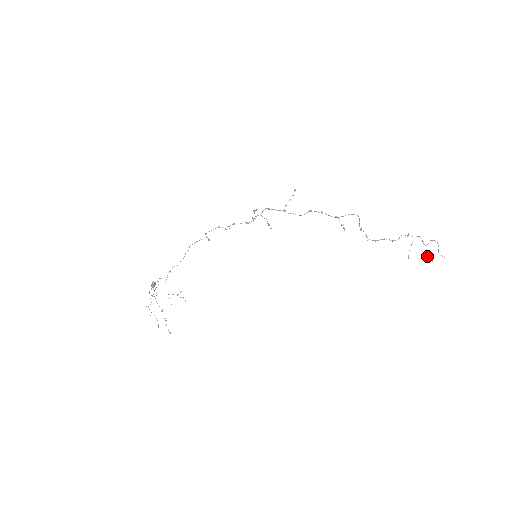
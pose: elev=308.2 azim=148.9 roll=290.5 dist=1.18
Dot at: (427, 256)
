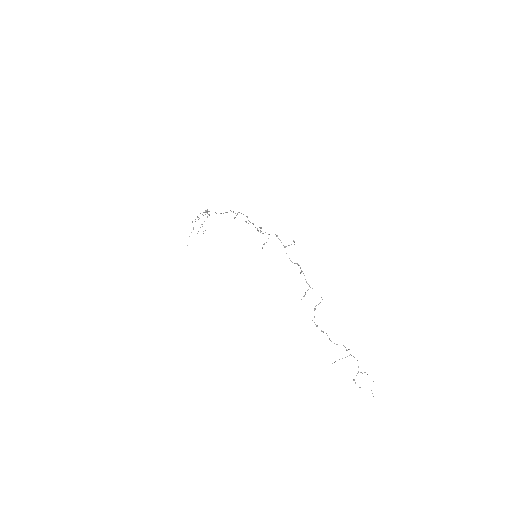
Dot at: (354, 379)
